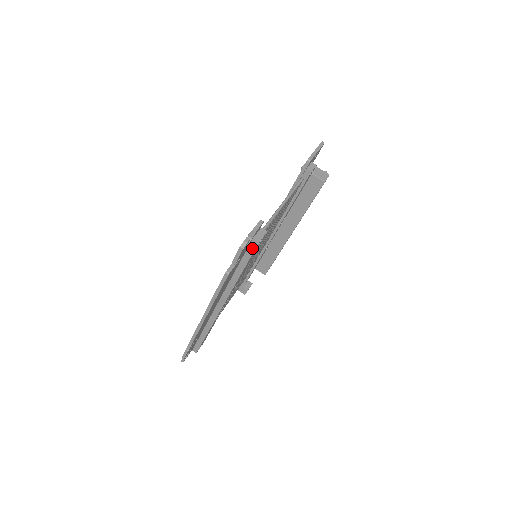
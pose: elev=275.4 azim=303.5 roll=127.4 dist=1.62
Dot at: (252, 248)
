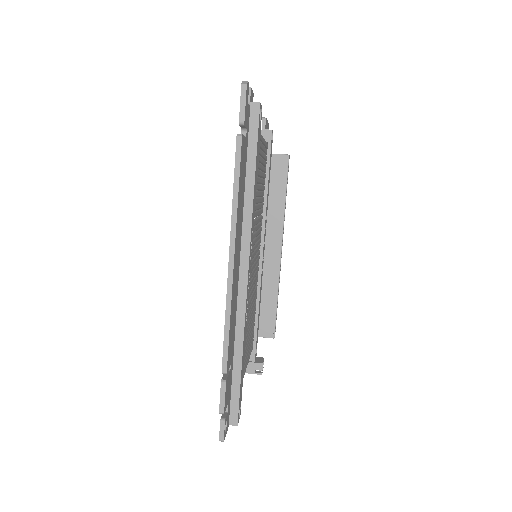
Dot at: (255, 120)
